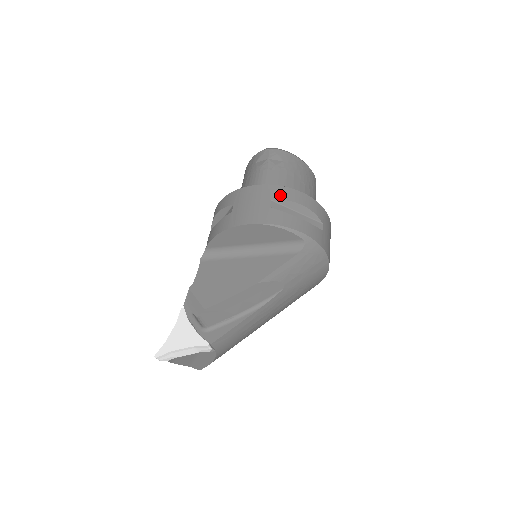
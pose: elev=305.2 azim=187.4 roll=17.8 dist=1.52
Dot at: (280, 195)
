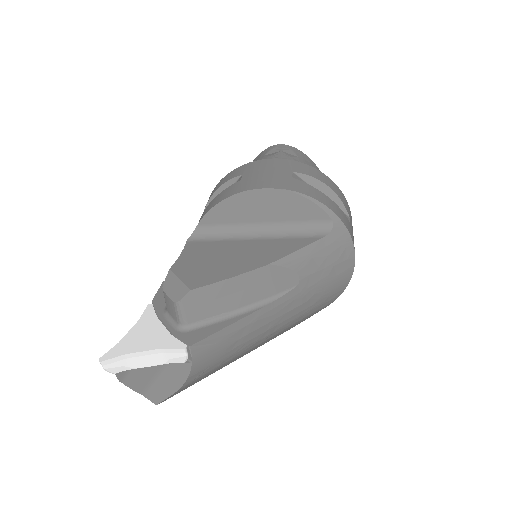
Dot at: (303, 170)
